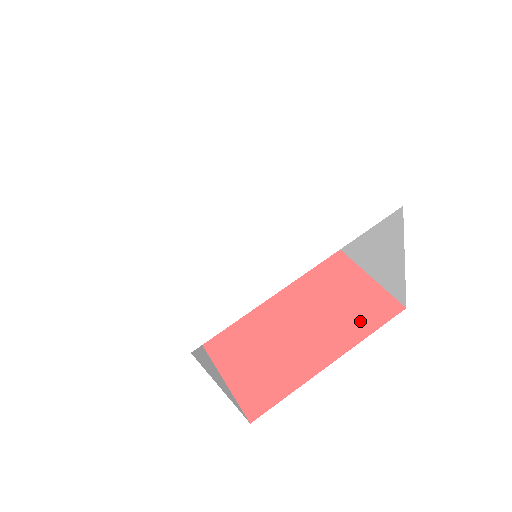
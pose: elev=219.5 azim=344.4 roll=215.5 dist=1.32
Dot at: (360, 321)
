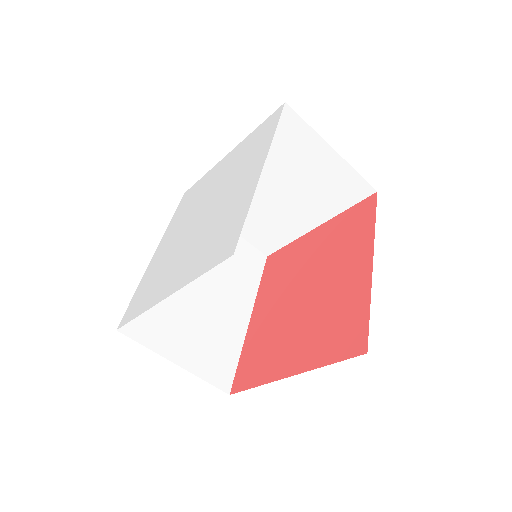
Dot at: (330, 347)
